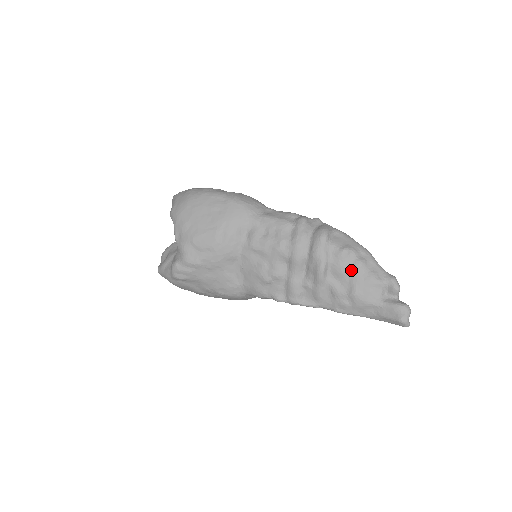
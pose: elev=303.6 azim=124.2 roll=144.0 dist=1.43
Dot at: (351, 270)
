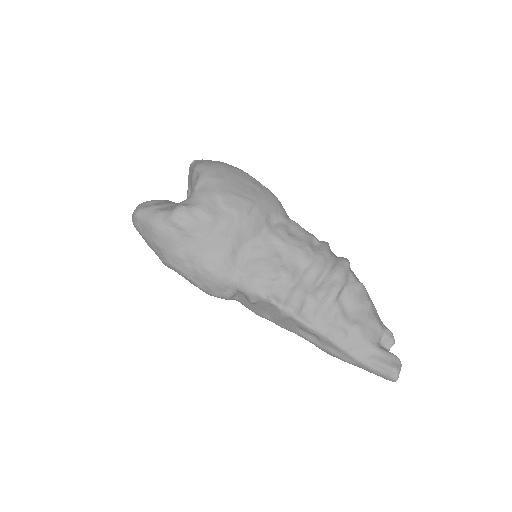
Dot at: (361, 304)
